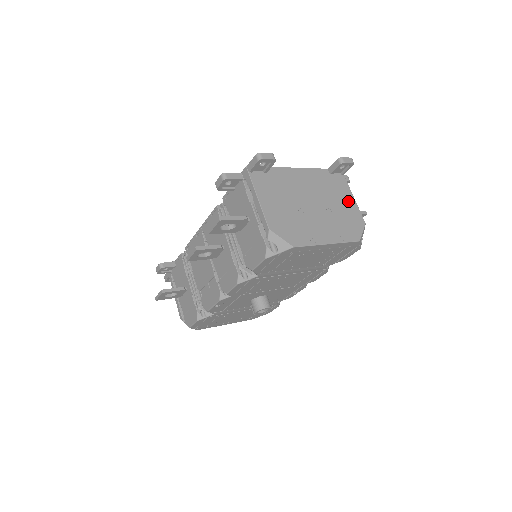
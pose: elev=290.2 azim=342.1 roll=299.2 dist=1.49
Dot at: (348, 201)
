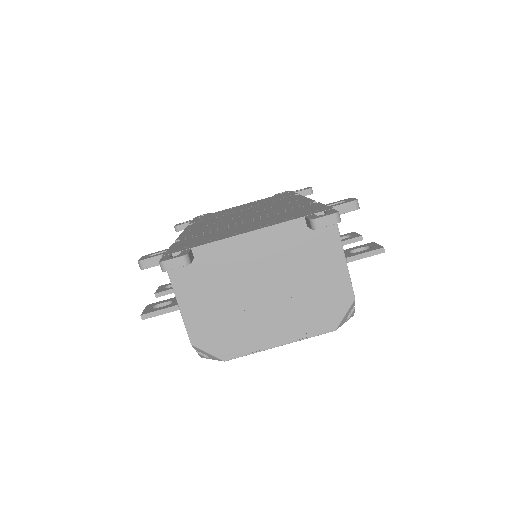
Dot at: (331, 267)
